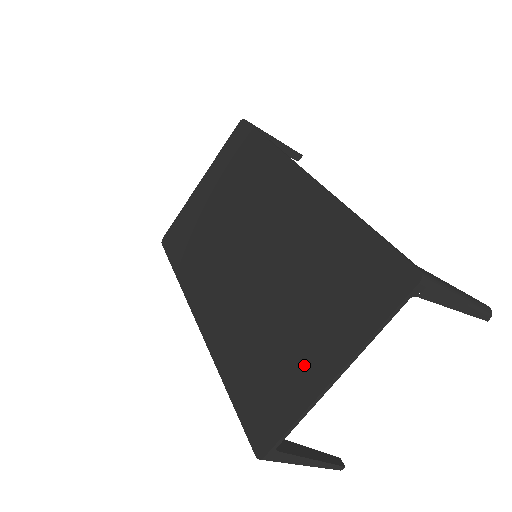
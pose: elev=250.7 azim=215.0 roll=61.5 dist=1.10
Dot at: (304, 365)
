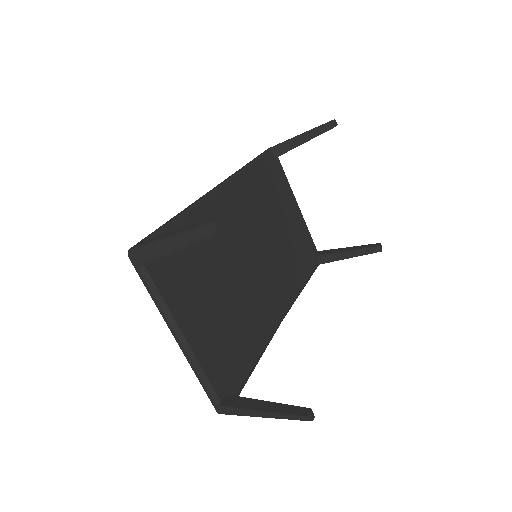
Dot at: occluded
